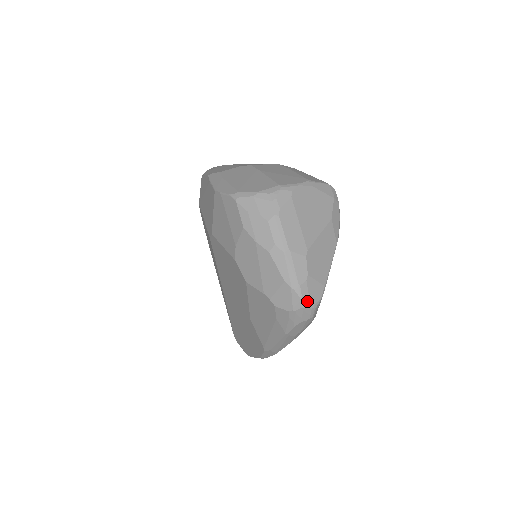
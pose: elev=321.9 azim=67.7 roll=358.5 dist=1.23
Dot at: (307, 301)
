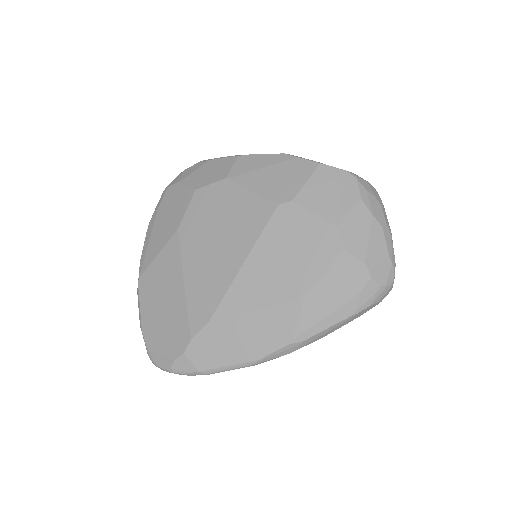
Dot at: occluded
